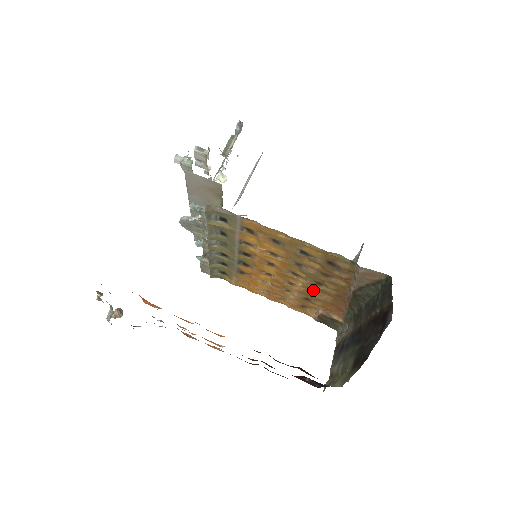
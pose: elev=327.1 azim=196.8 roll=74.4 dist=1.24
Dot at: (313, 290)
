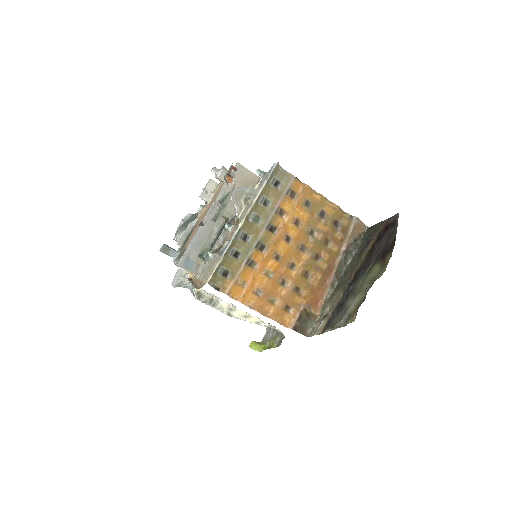
Dot at: (308, 270)
